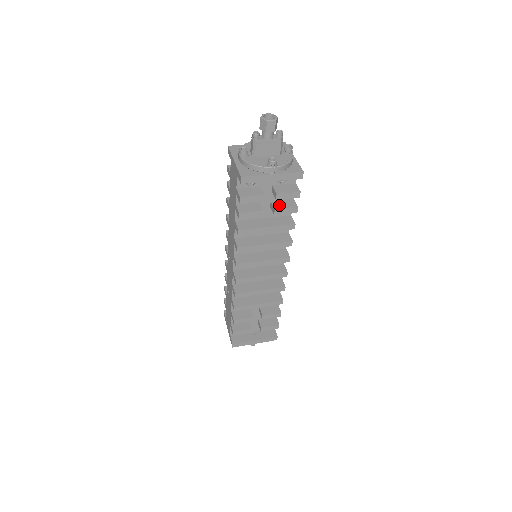
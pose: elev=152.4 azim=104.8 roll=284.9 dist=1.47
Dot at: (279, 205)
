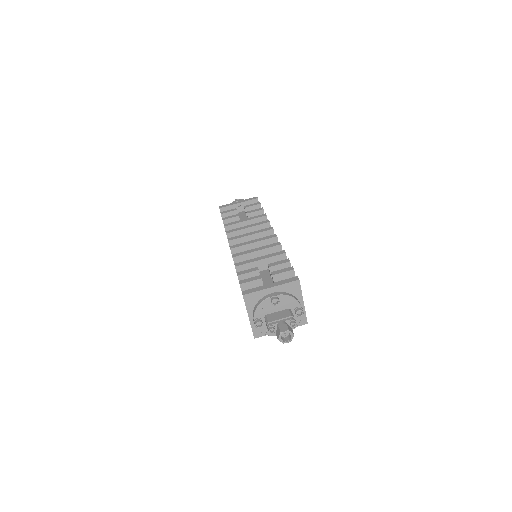
Dot at: occluded
